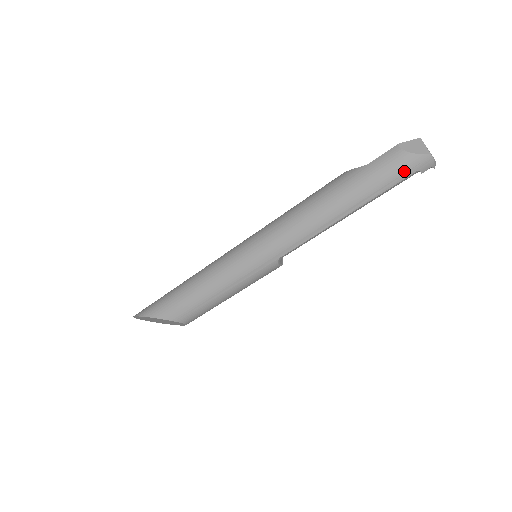
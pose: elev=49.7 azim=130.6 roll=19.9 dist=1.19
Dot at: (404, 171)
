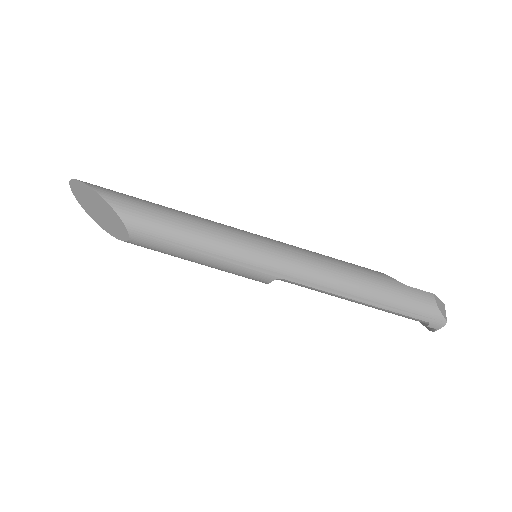
Dot at: (424, 314)
